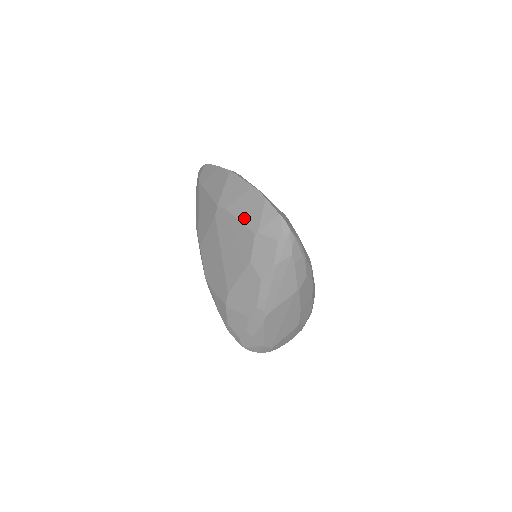
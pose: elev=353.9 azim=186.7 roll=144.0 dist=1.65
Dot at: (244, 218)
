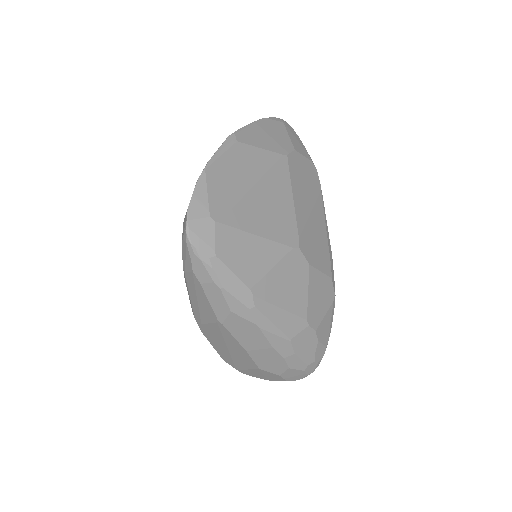
Dot at: occluded
